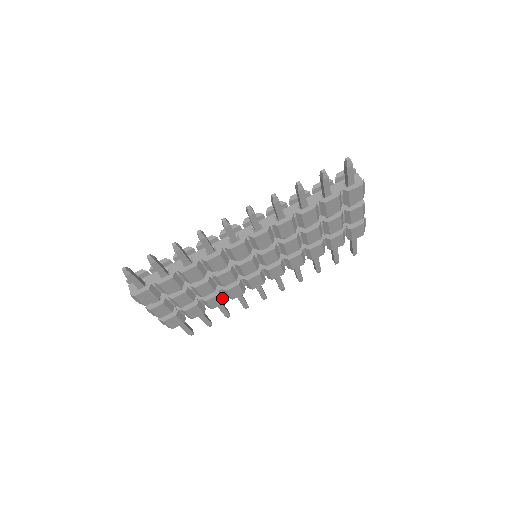
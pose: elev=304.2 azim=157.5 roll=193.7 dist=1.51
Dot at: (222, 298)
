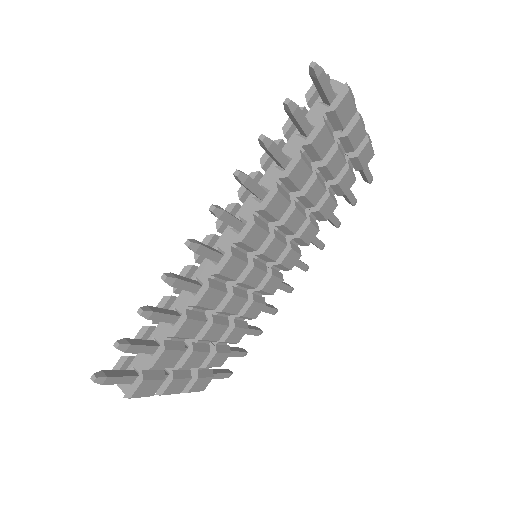
Dot at: (242, 325)
